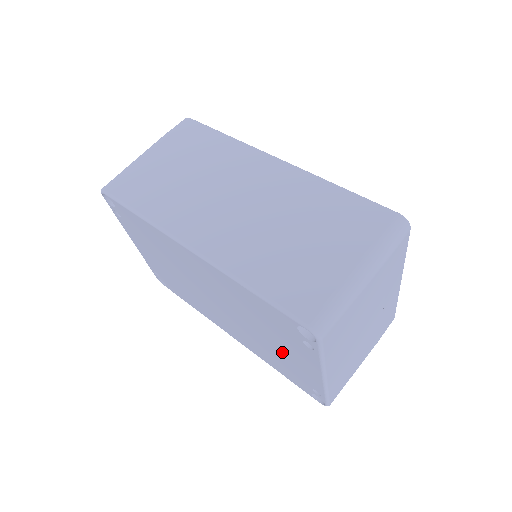
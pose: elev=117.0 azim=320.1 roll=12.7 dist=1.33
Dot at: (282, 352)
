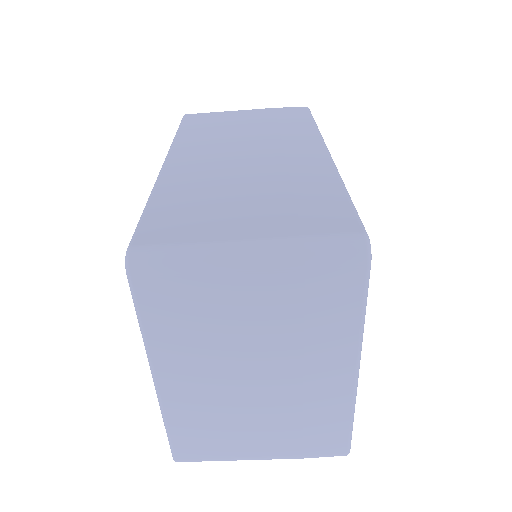
Dot at: occluded
